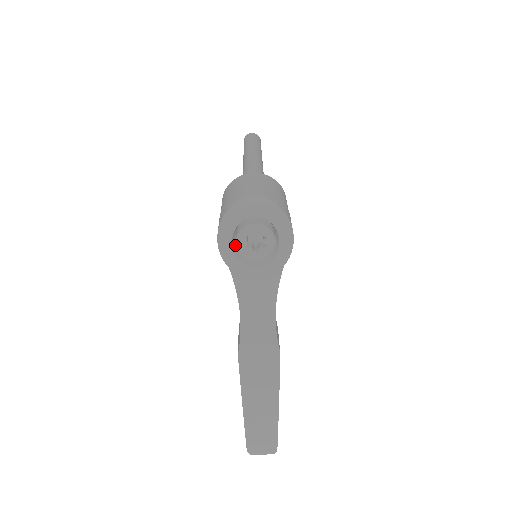
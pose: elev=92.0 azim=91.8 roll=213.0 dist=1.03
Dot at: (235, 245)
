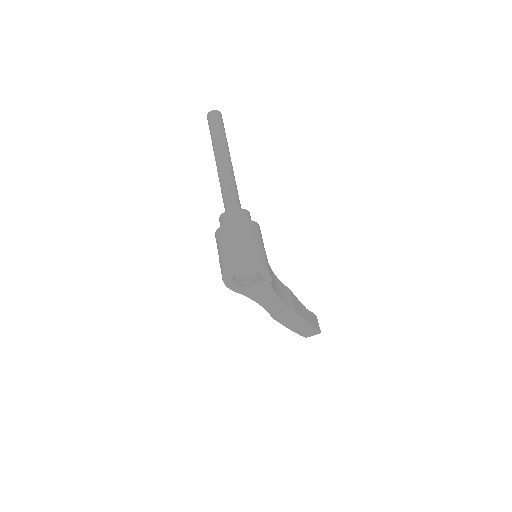
Dot at: occluded
